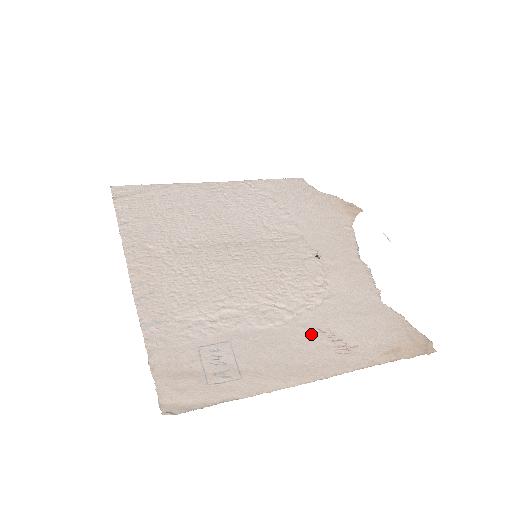
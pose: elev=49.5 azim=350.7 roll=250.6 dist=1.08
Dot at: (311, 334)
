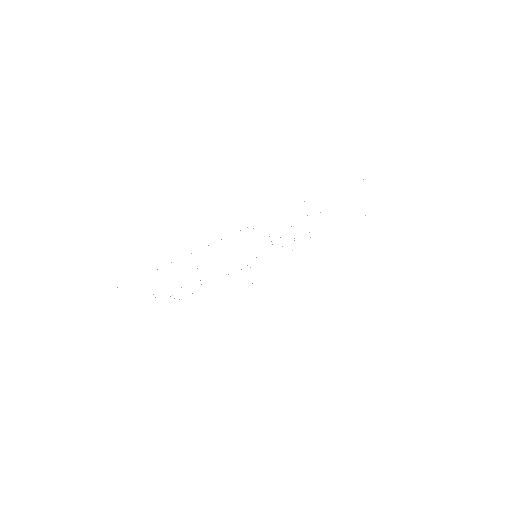
Dot at: occluded
